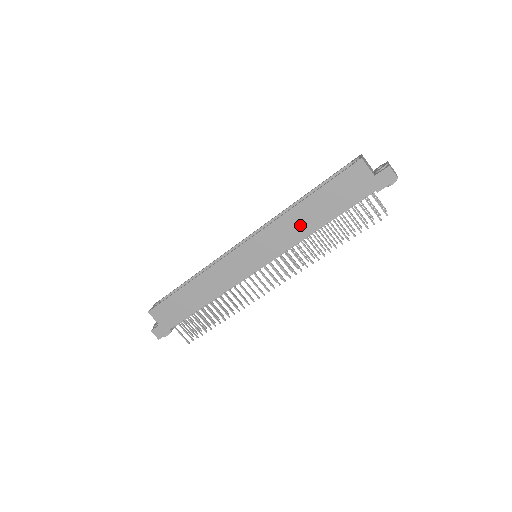
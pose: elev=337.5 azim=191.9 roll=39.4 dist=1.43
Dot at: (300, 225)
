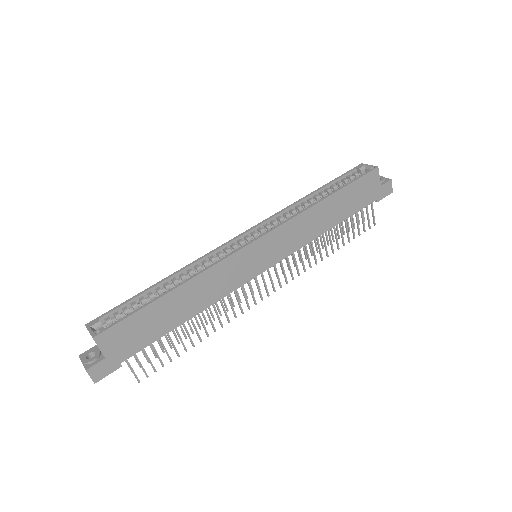
Dot at: (316, 224)
